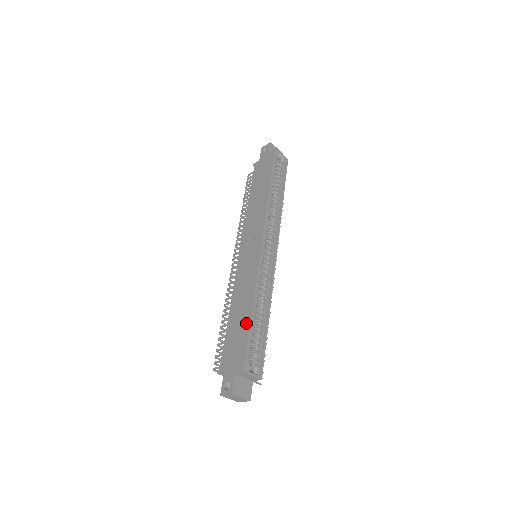
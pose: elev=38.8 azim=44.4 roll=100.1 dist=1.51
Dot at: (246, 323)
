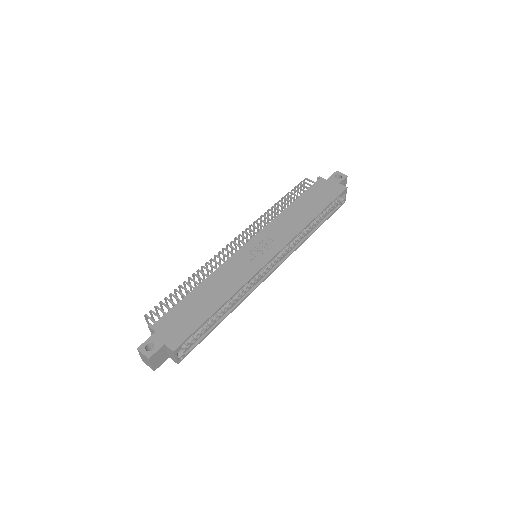
Dot at: (207, 312)
